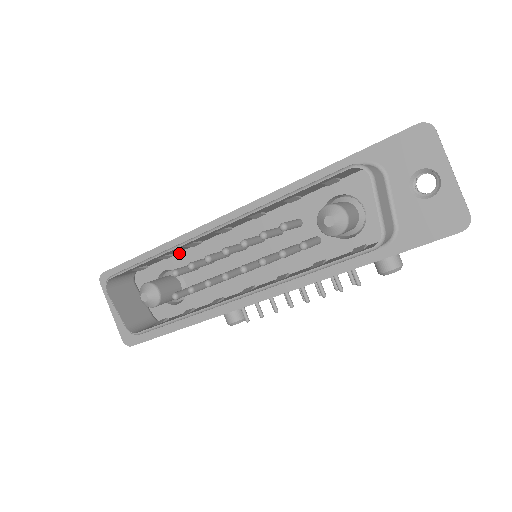
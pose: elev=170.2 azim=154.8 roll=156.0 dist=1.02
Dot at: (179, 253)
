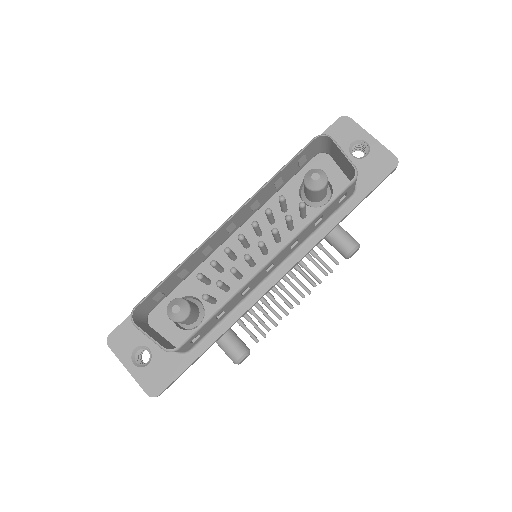
Dot at: (188, 278)
